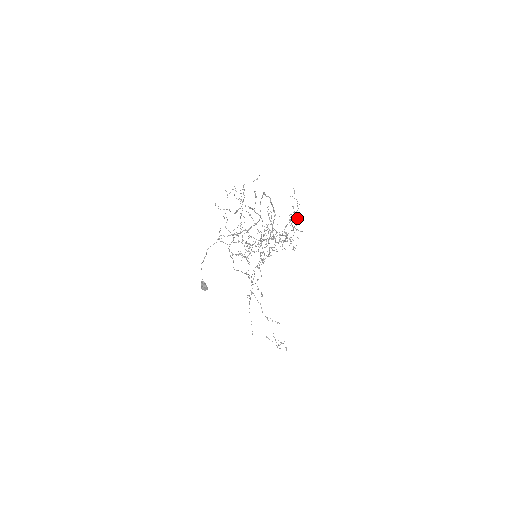
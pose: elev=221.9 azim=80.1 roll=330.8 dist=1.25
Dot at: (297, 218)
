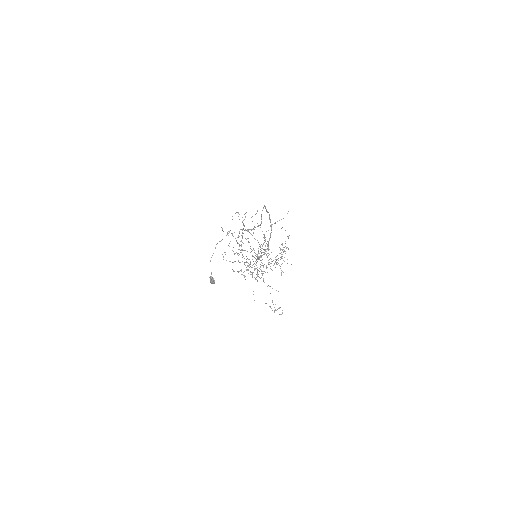
Dot at: occluded
